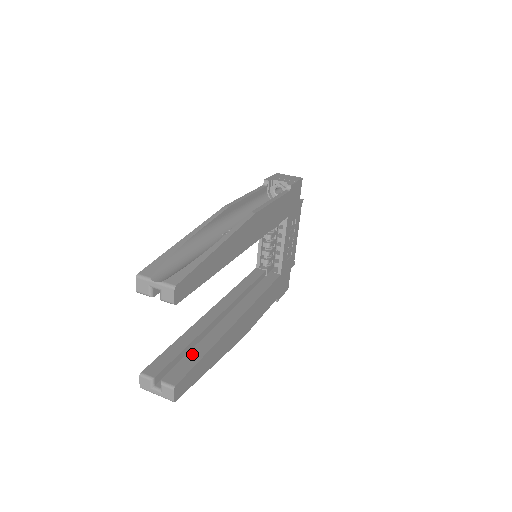
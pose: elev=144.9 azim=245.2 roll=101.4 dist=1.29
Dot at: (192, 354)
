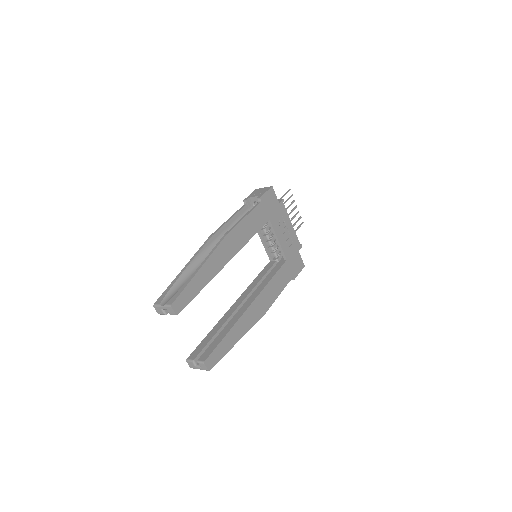
Dot at: (217, 339)
